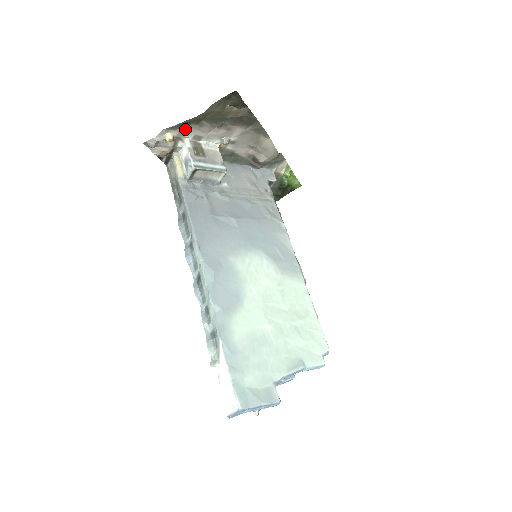
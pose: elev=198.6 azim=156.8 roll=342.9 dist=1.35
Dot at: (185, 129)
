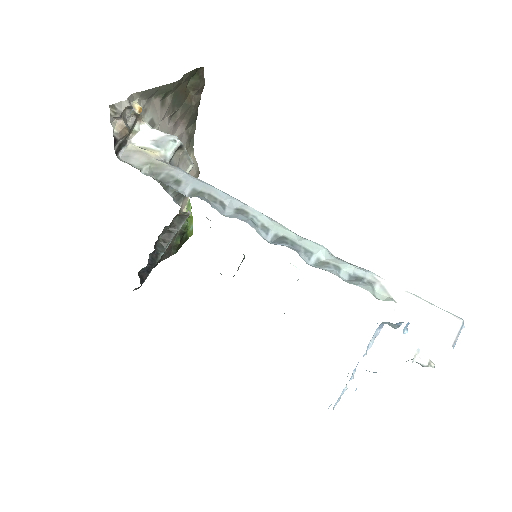
Dot at: (149, 104)
